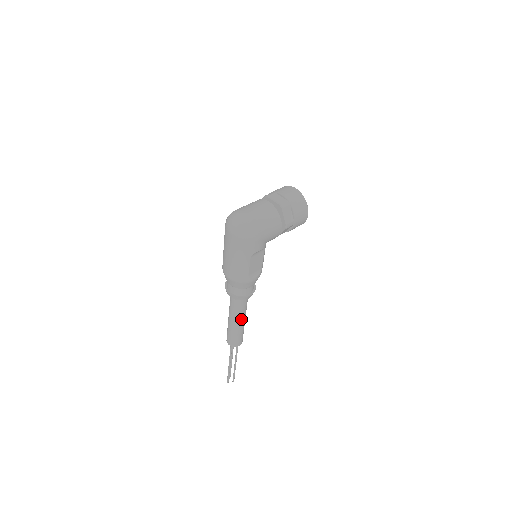
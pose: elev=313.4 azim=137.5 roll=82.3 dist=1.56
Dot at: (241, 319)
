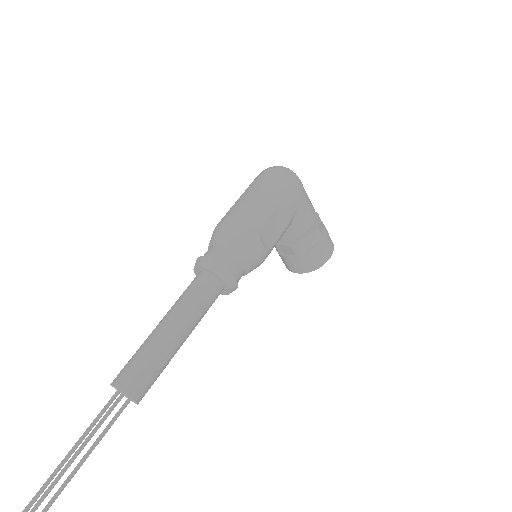
Dot at: (184, 327)
